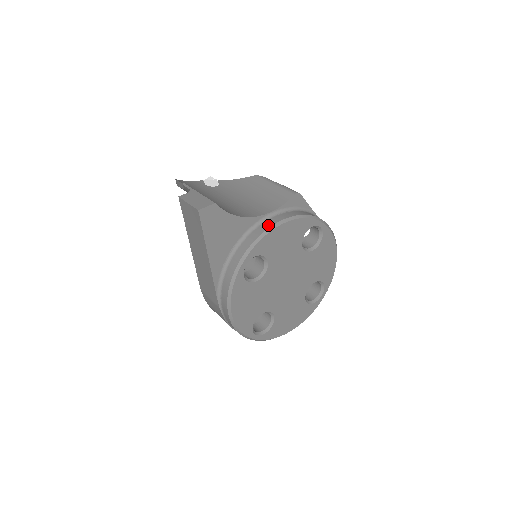
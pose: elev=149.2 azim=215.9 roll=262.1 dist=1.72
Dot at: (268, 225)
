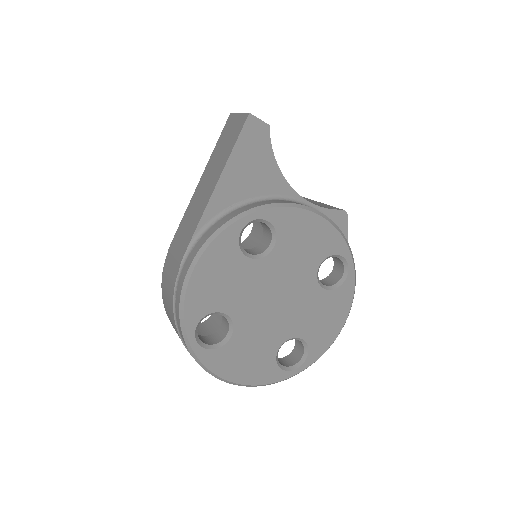
Dot at: occluded
